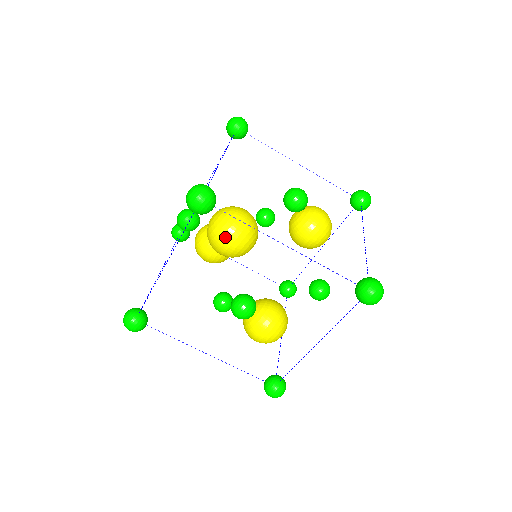
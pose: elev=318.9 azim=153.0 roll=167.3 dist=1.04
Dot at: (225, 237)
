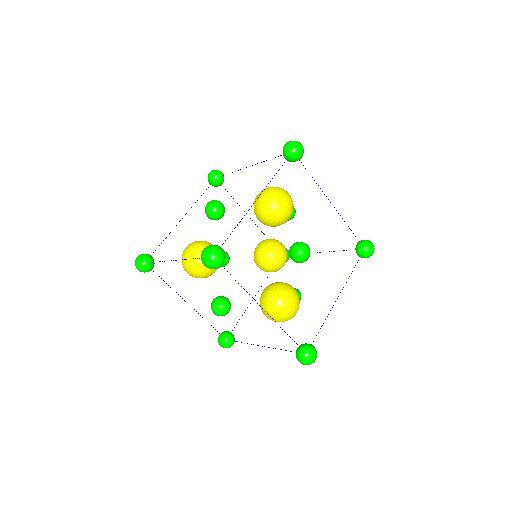
Dot at: (285, 196)
